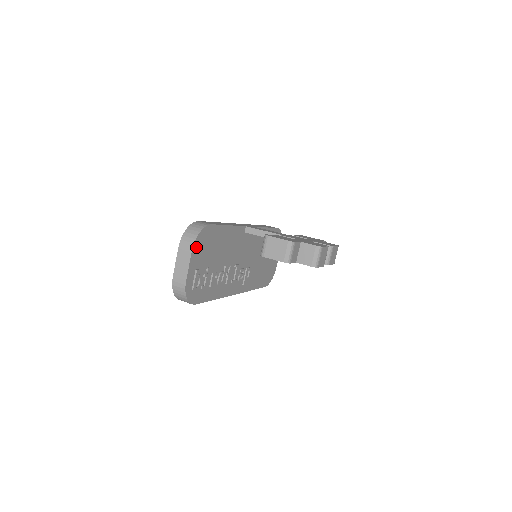
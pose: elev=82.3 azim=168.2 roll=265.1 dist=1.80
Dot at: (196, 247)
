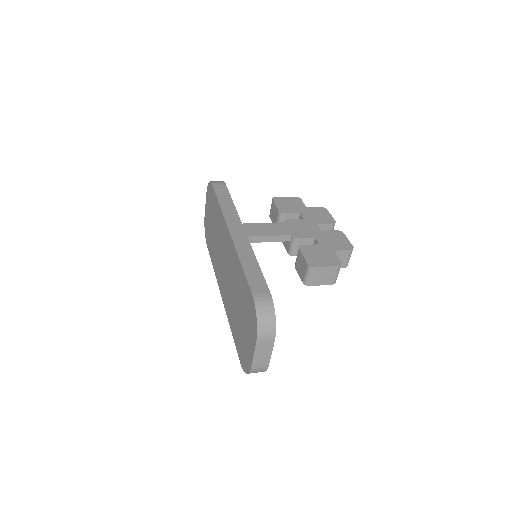
Dot at: occluded
